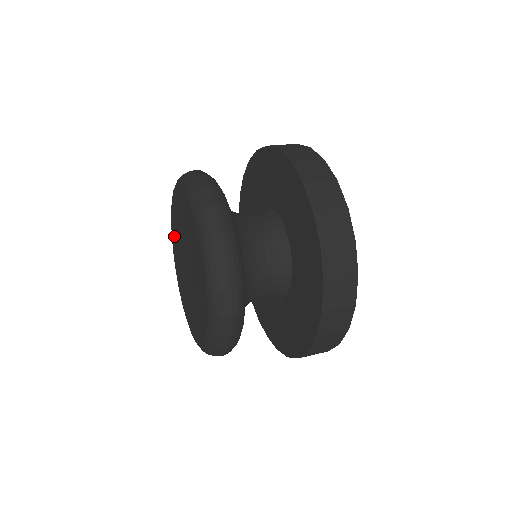
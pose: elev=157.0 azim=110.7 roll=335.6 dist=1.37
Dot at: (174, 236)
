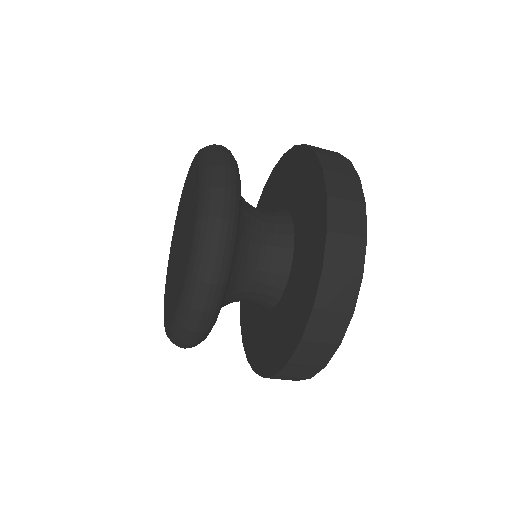
Dot at: (167, 294)
